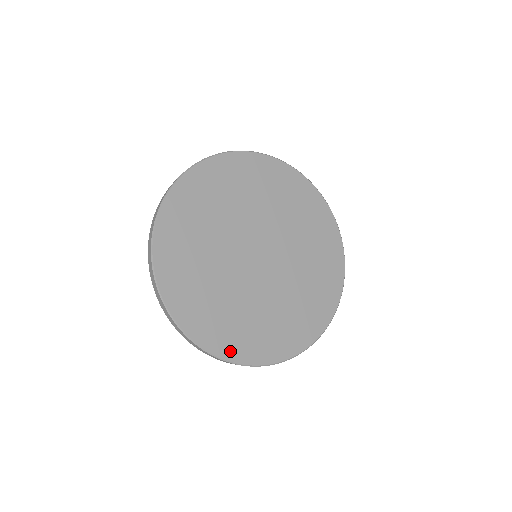
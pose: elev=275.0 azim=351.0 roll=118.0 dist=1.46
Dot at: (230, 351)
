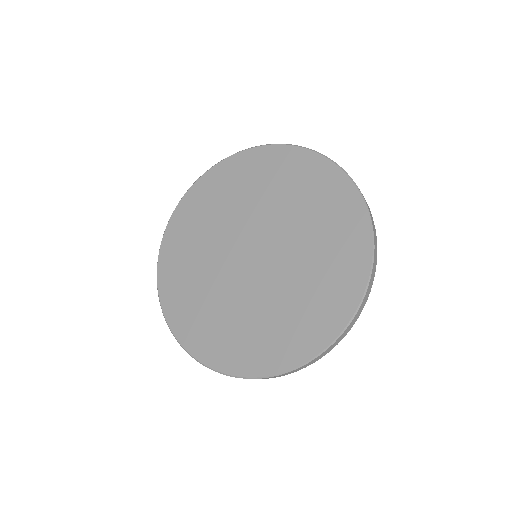
Dot at: (184, 334)
